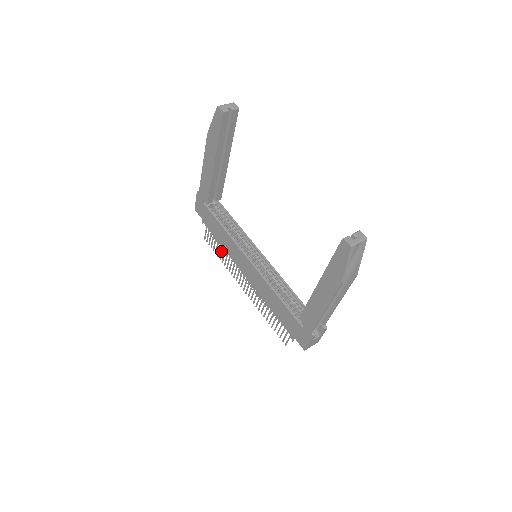
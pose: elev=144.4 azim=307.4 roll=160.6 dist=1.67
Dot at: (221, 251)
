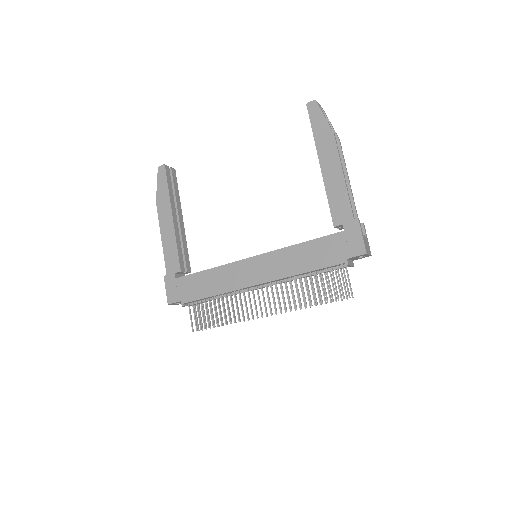
Dot at: occluded
